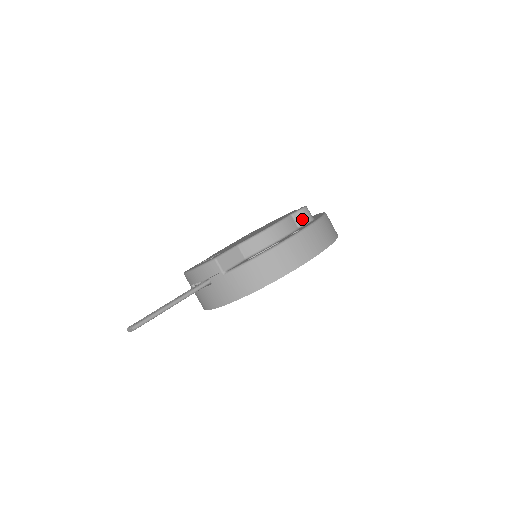
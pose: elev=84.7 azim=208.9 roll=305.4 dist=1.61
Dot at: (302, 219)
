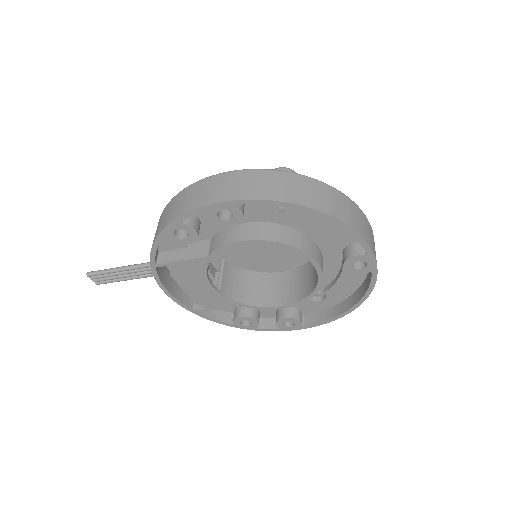
Dot at: occluded
